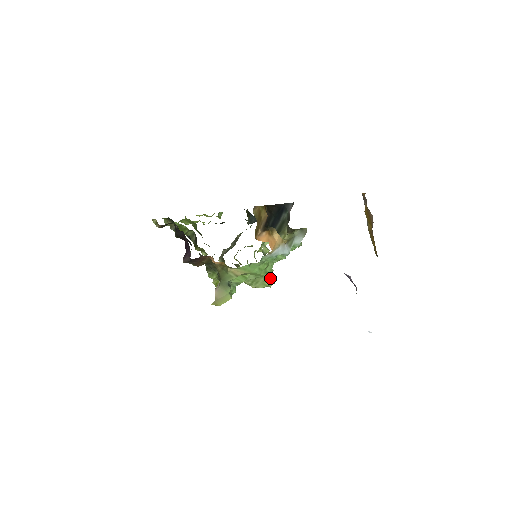
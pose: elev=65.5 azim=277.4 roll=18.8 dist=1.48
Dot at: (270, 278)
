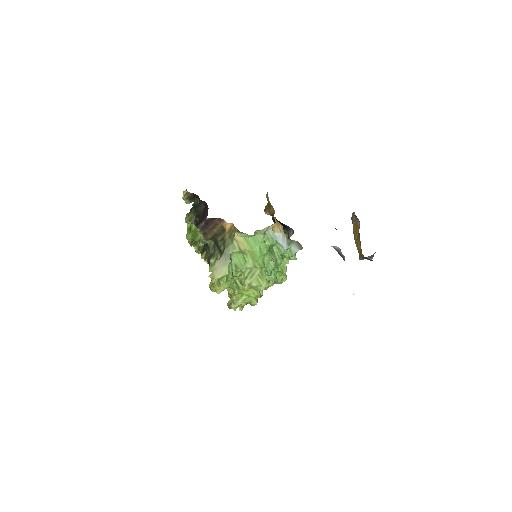
Dot at: (264, 278)
